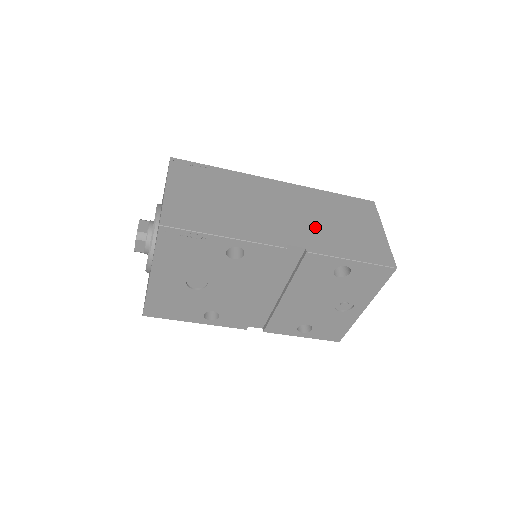
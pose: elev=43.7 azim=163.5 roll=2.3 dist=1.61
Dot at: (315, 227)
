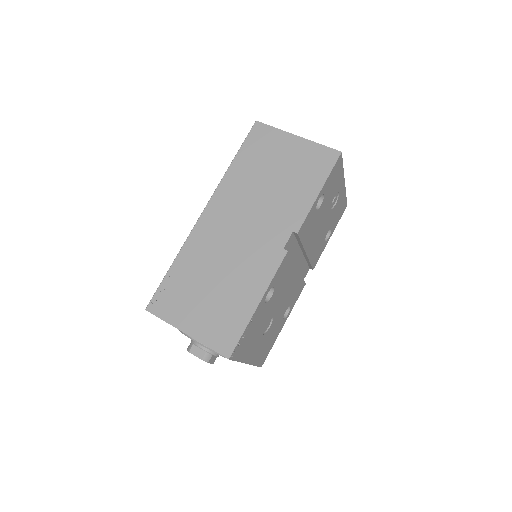
Dot at: (271, 207)
